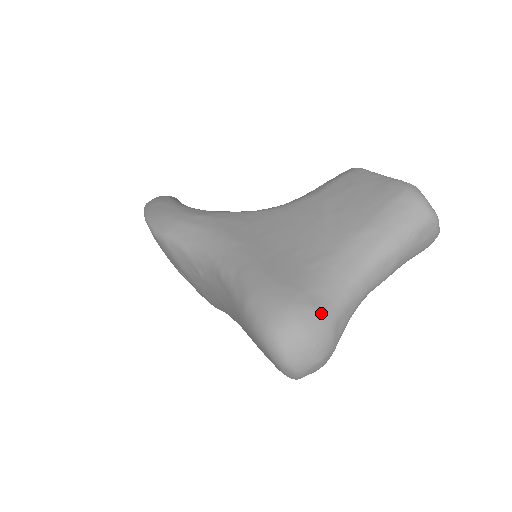
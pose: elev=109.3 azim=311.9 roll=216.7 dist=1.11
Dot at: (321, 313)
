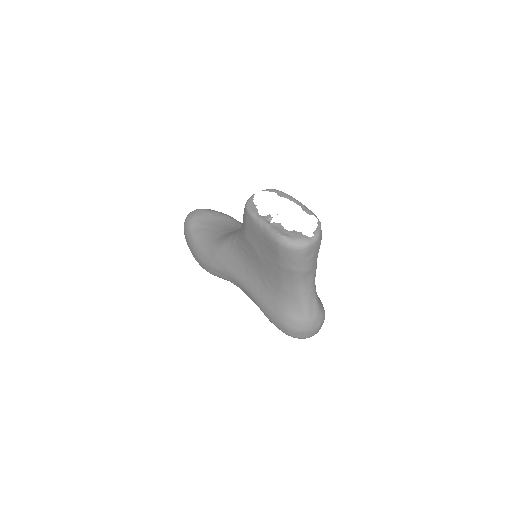
Dot at: (299, 320)
